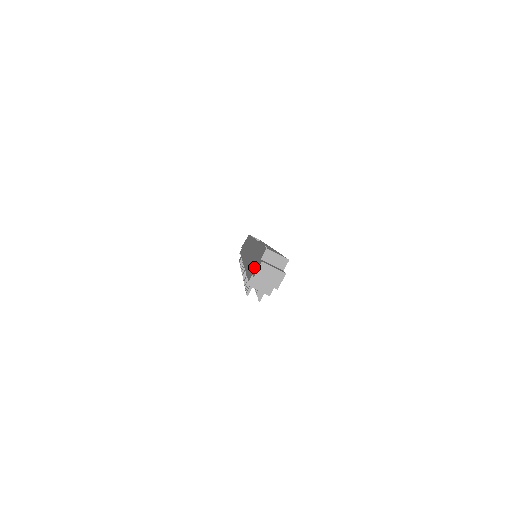
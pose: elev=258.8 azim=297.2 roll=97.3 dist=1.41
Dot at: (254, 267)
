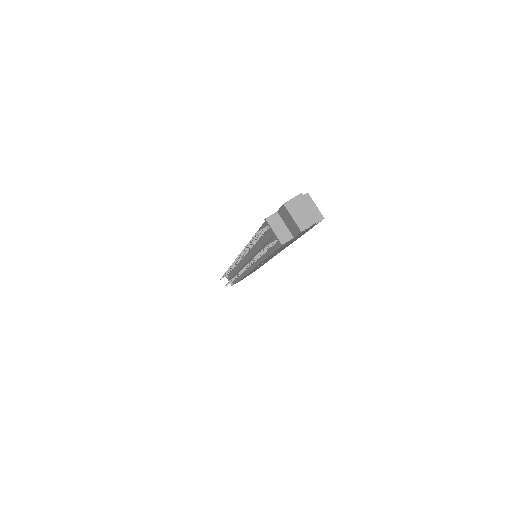
Dot at: occluded
